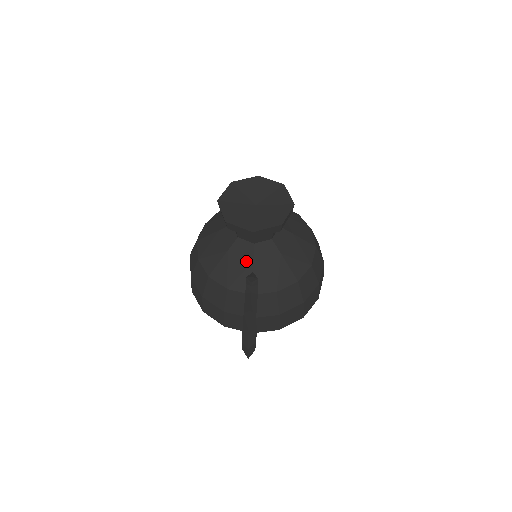
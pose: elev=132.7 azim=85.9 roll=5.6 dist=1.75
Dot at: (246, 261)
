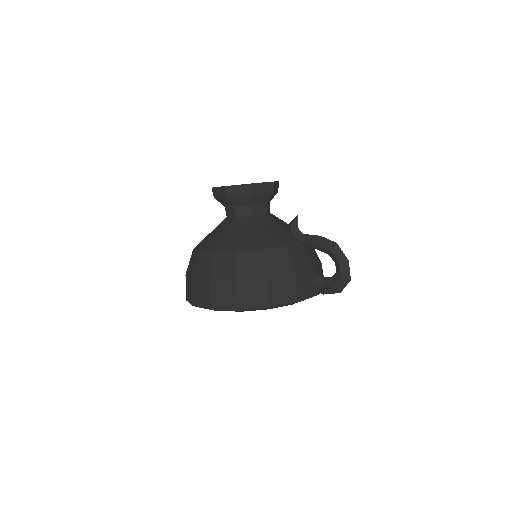
Dot at: (274, 225)
